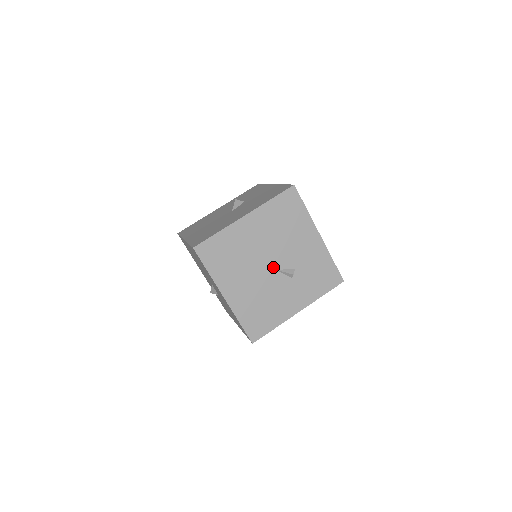
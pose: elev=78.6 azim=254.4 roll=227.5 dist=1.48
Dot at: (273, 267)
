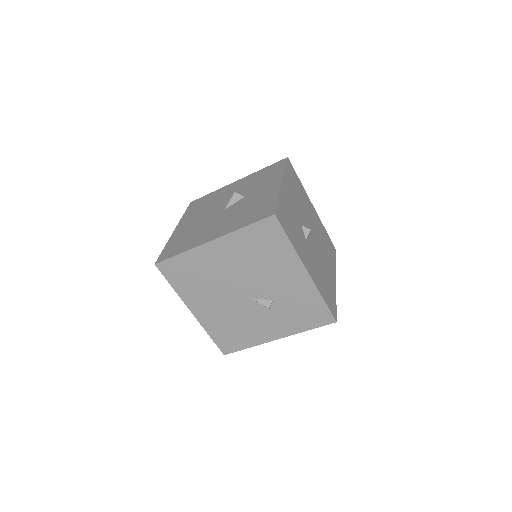
Dot at: (246, 295)
